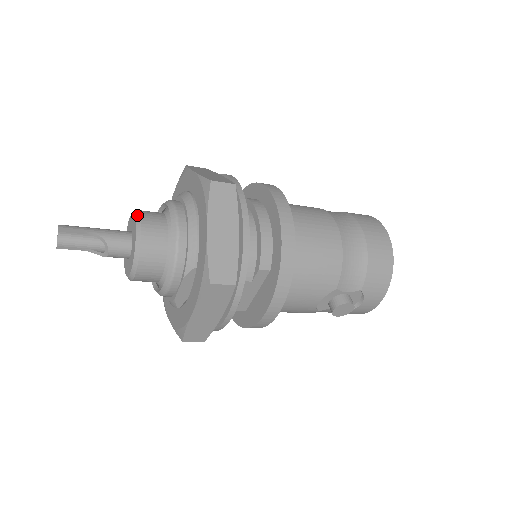
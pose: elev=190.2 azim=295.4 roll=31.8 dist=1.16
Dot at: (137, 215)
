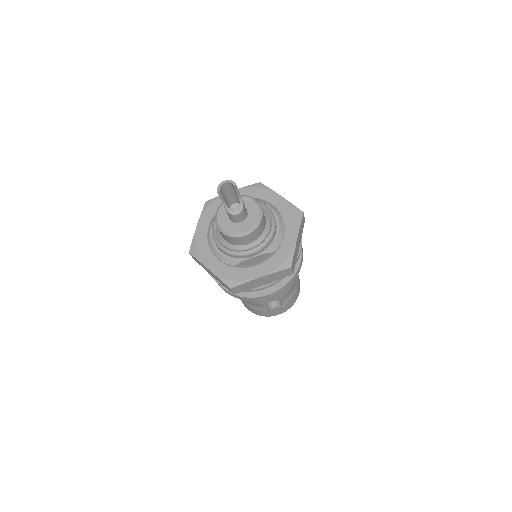
Dot at: (258, 202)
